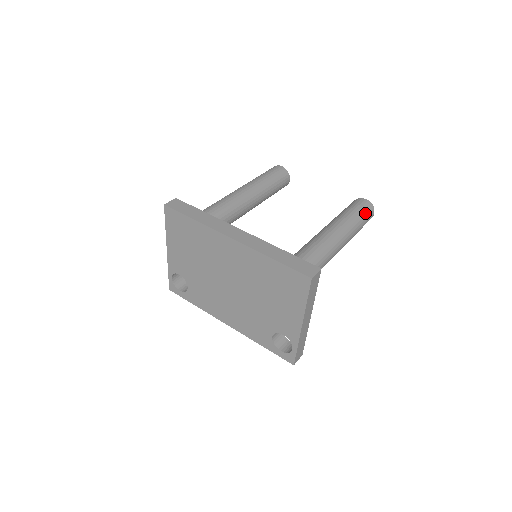
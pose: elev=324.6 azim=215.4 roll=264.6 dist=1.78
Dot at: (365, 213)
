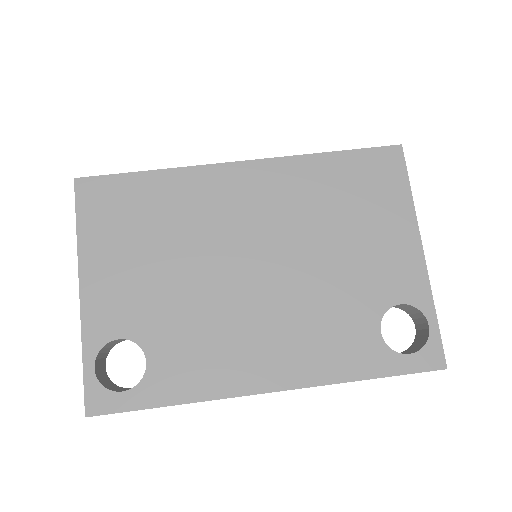
Dot at: occluded
